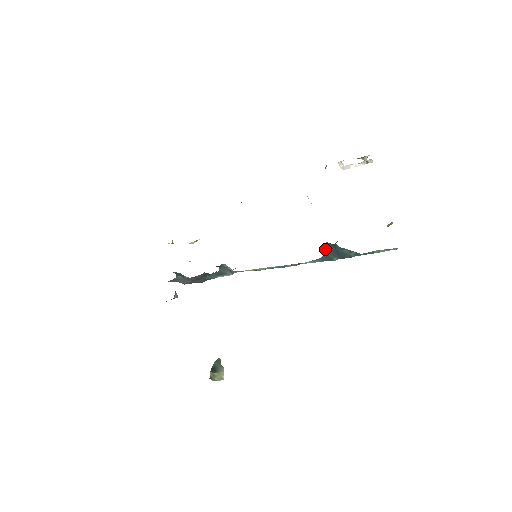
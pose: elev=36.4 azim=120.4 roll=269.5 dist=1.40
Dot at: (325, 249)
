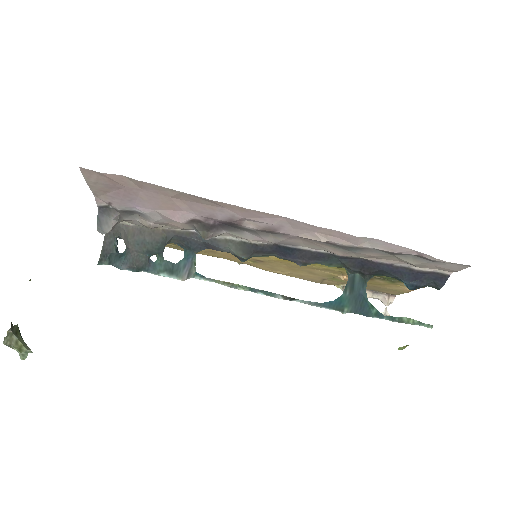
Dot at: (346, 287)
